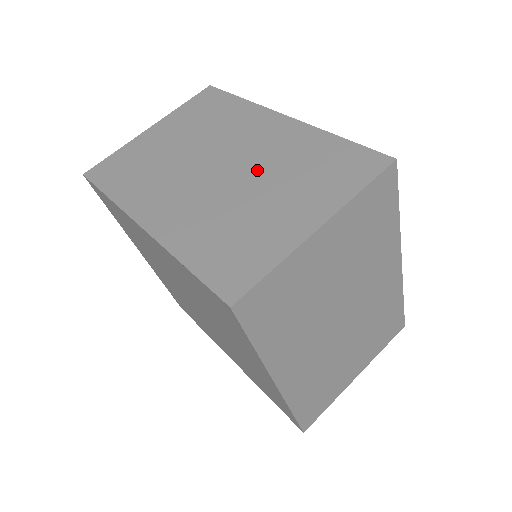
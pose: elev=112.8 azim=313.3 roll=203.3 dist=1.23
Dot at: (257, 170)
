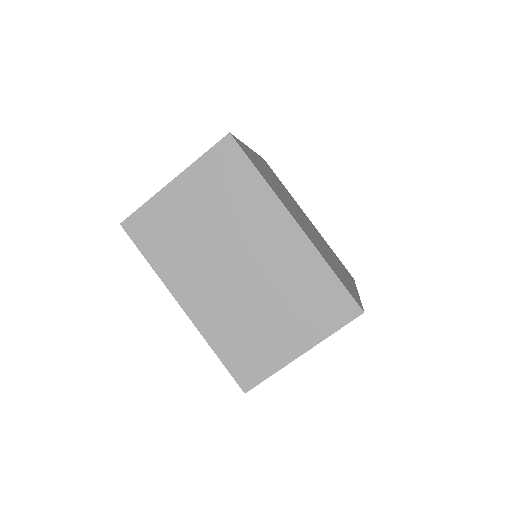
Dot at: (268, 283)
